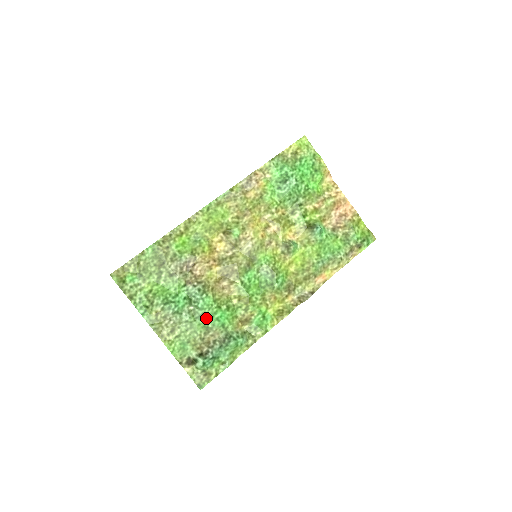
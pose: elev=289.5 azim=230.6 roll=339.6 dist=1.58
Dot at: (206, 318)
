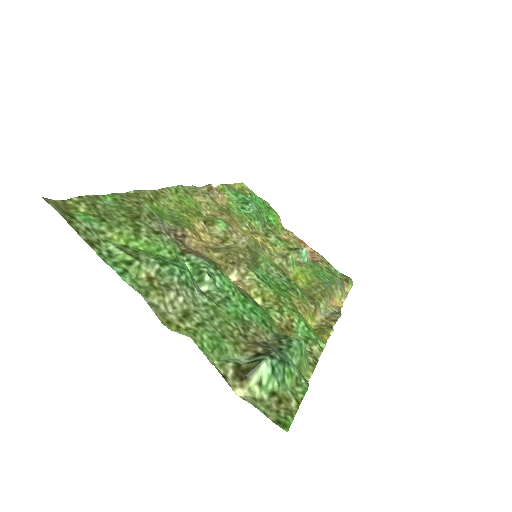
Dot at: (234, 305)
